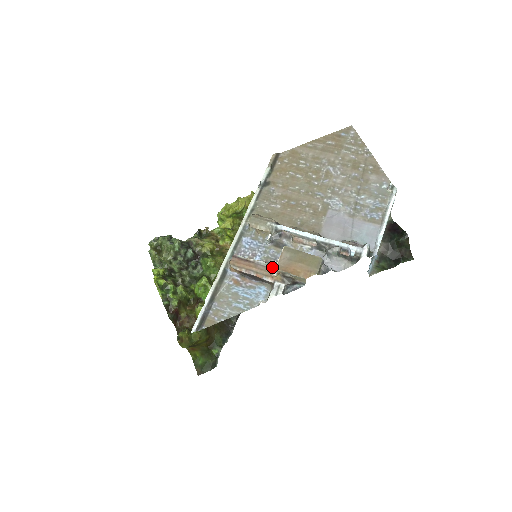
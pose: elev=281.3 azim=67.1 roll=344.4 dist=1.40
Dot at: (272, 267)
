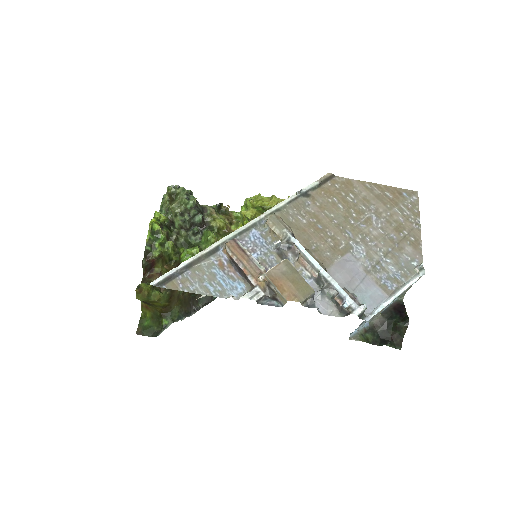
Dot at: (263, 271)
